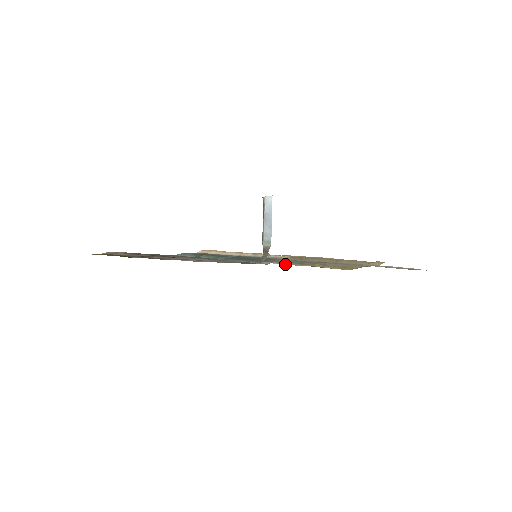
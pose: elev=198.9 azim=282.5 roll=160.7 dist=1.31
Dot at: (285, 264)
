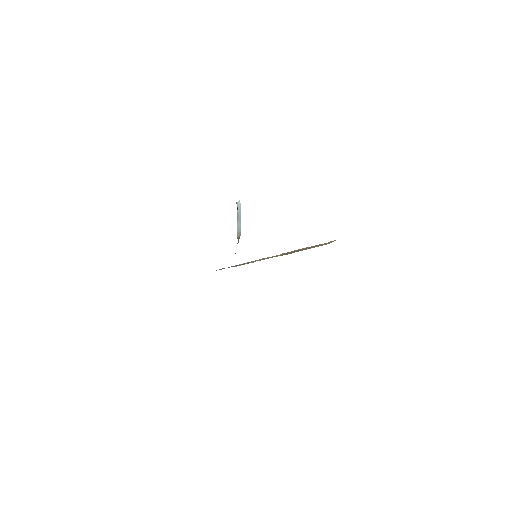
Dot at: occluded
